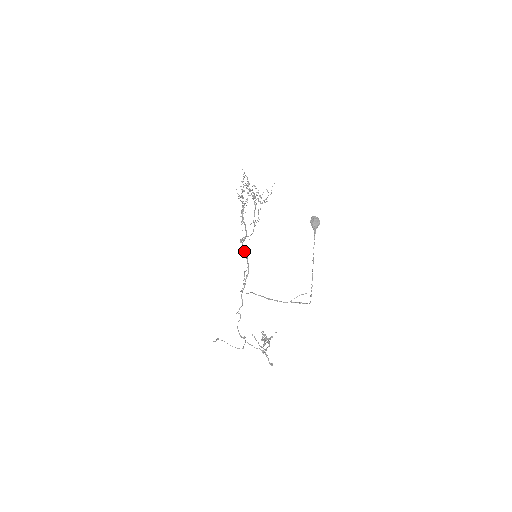
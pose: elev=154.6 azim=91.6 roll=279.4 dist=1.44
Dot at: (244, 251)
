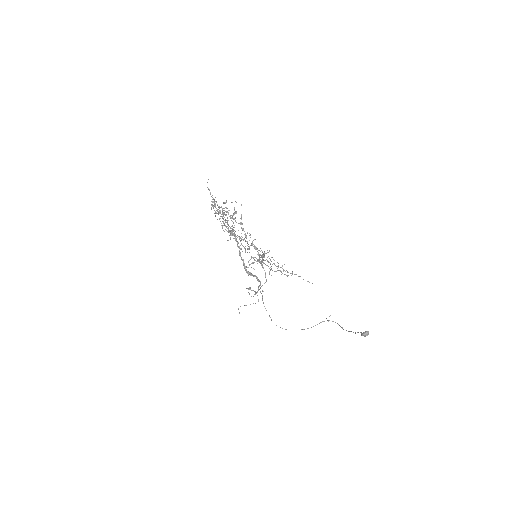
Dot at: occluded
